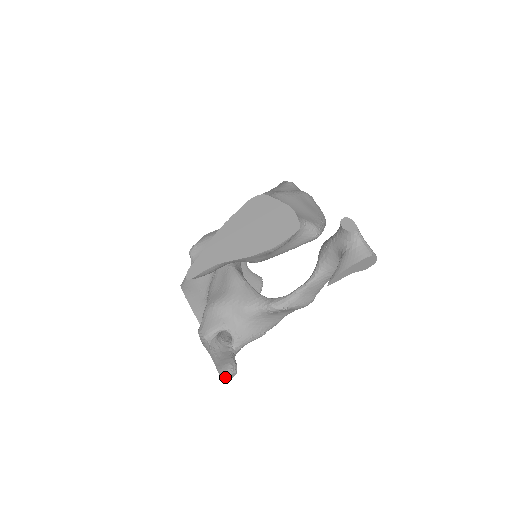
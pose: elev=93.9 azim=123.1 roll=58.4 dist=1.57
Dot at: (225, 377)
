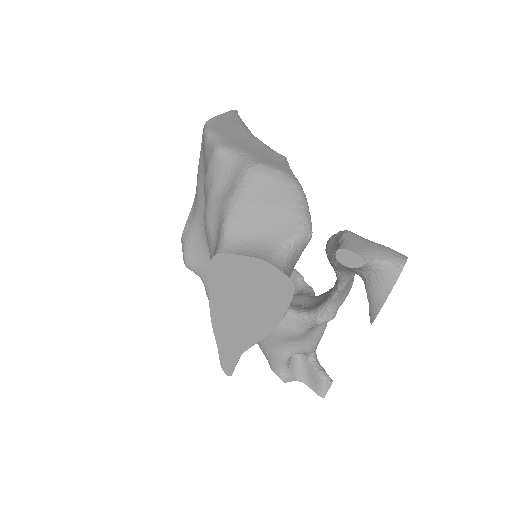
Dot at: (326, 393)
